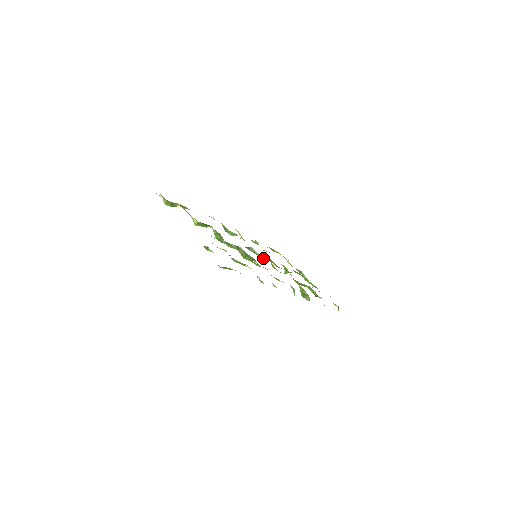
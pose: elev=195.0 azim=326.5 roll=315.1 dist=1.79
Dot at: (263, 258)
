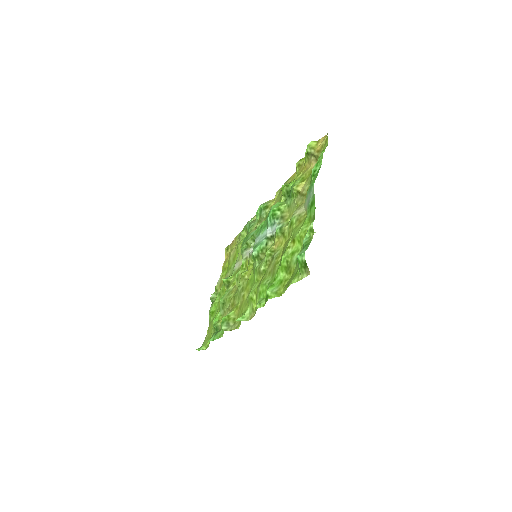
Dot at: (250, 261)
